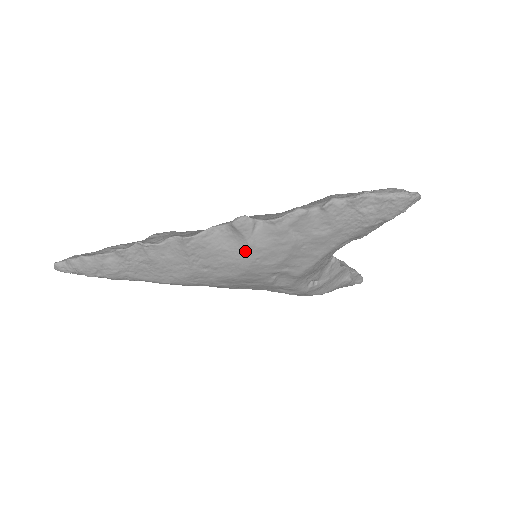
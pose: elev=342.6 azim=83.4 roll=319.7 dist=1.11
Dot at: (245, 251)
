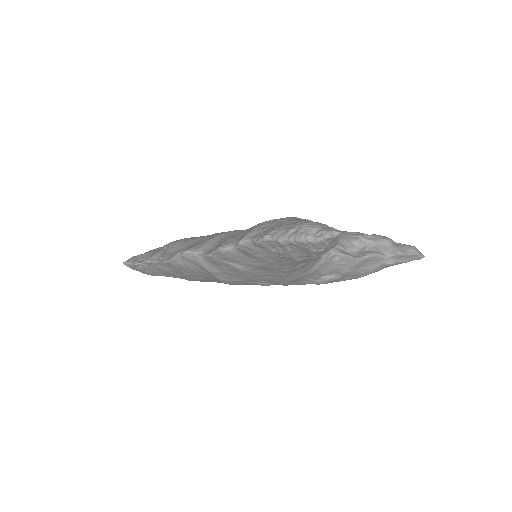
Dot at: (210, 273)
